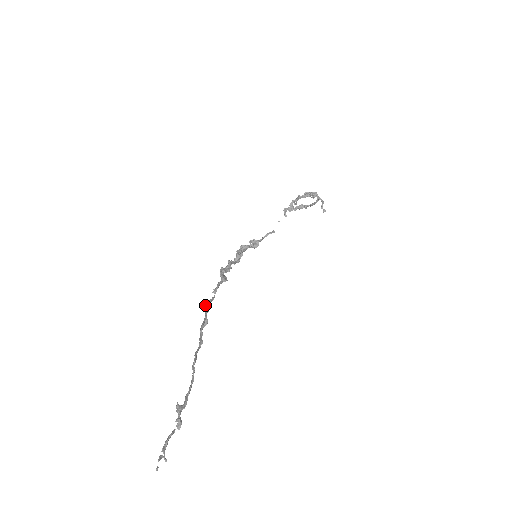
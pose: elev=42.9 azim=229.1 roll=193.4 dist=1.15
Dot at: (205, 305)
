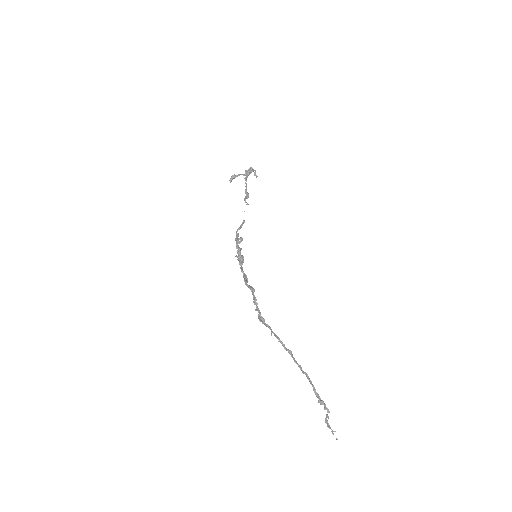
Dot at: (263, 320)
